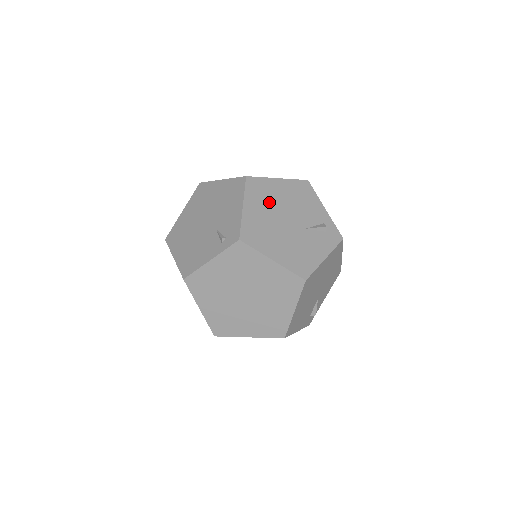
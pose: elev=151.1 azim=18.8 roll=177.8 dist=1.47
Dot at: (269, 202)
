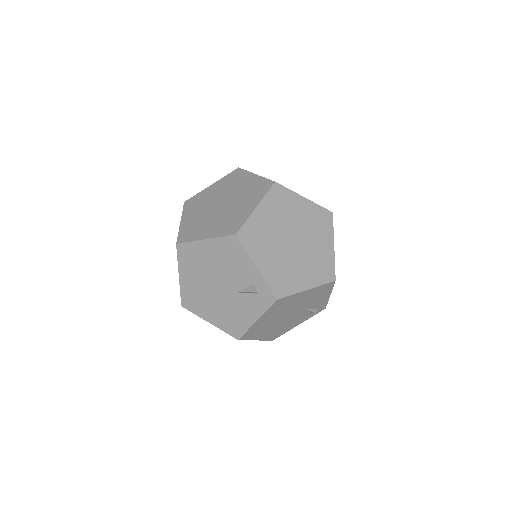
Dot at: (199, 268)
